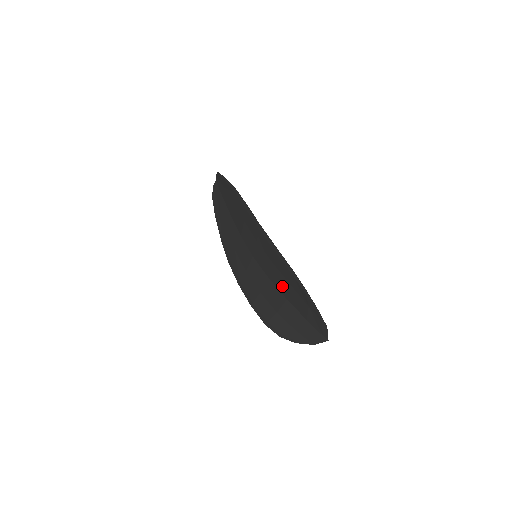
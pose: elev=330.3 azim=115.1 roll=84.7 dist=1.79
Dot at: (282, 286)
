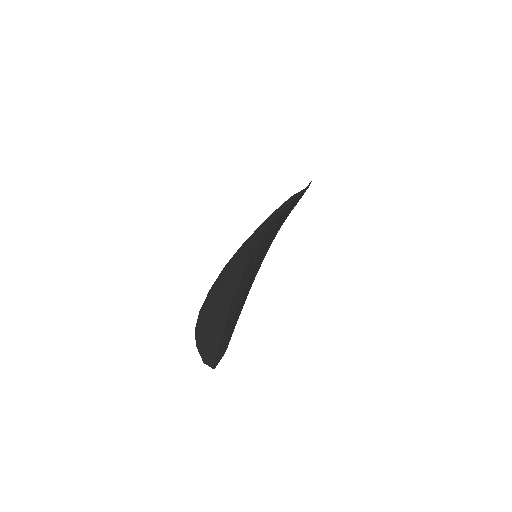
Dot at: (239, 291)
